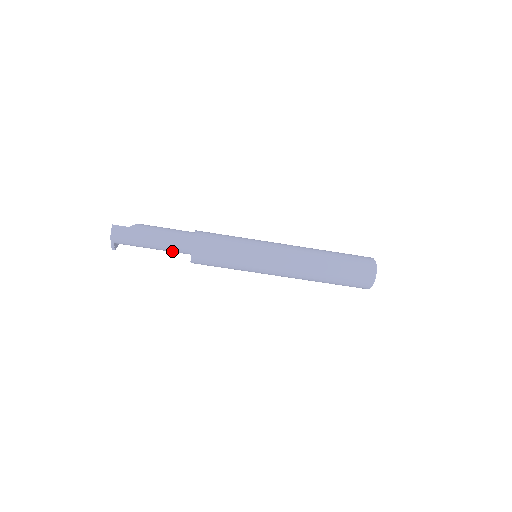
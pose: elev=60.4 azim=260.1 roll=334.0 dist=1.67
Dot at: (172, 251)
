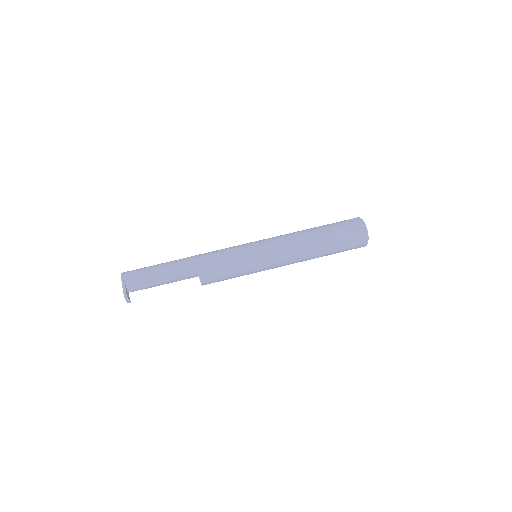
Dot at: (179, 271)
